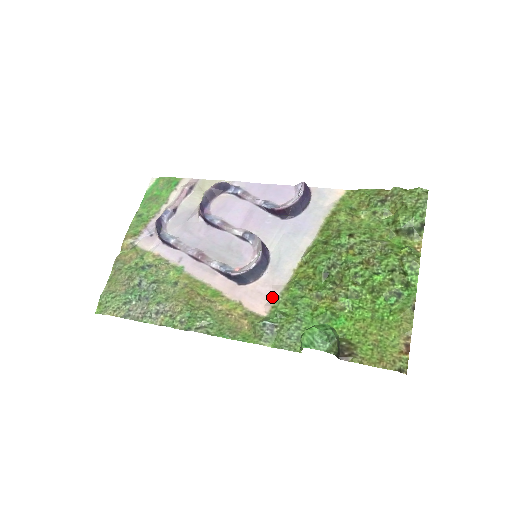
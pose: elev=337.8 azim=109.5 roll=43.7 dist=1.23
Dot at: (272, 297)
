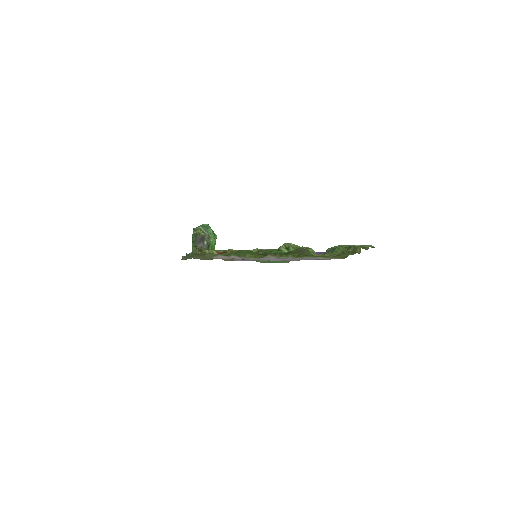
Dot at: occluded
